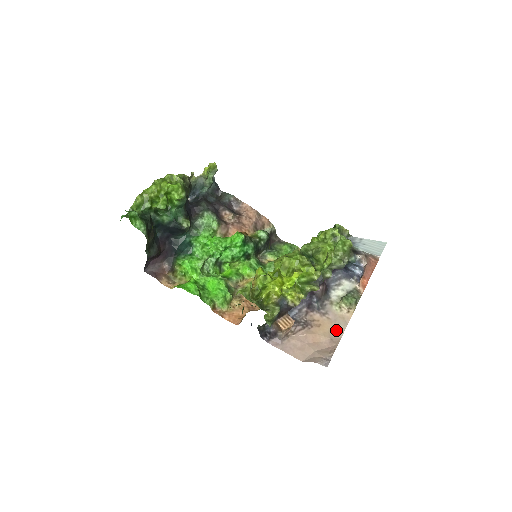
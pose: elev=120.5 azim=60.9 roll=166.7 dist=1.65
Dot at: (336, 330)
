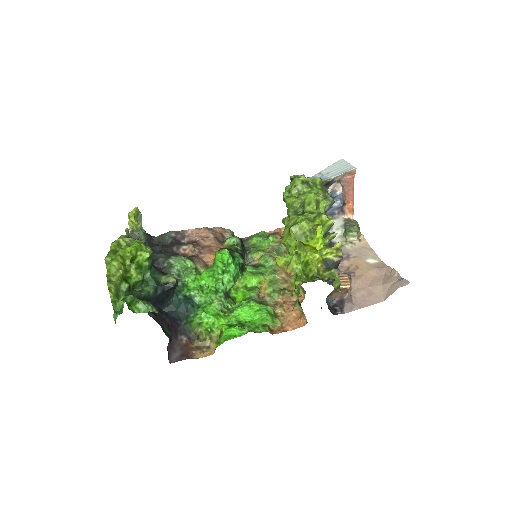
Dot at: (371, 259)
